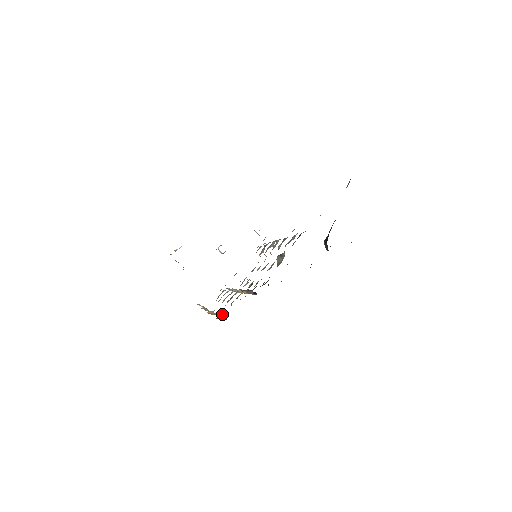
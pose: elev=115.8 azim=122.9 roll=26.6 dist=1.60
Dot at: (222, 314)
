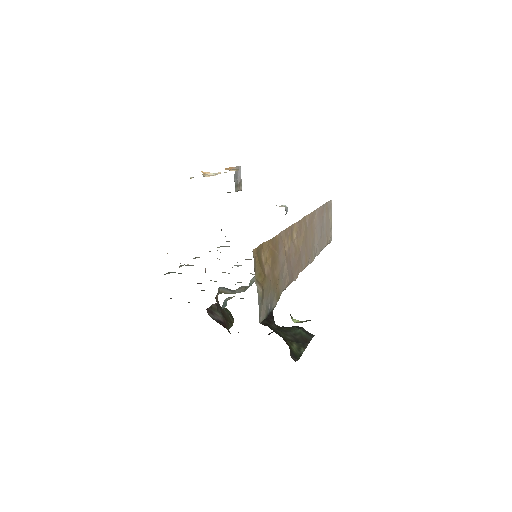
Dot at: occluded
